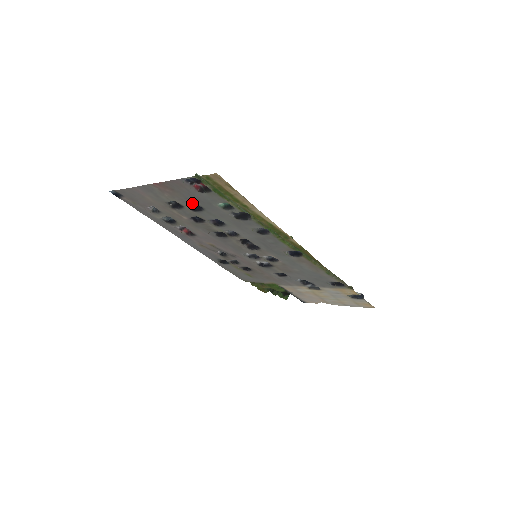
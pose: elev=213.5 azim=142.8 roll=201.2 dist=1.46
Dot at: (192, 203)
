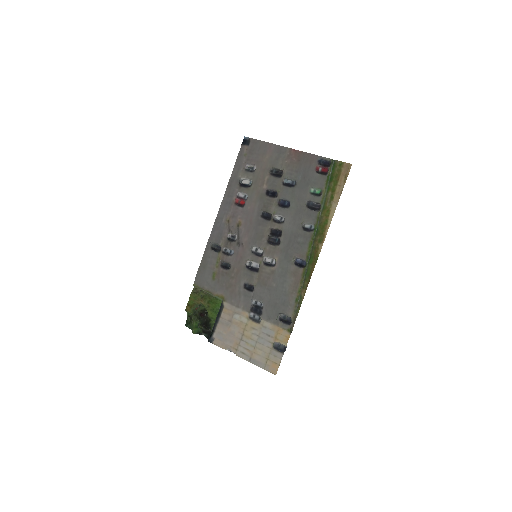
Dot at: (294, 177)
